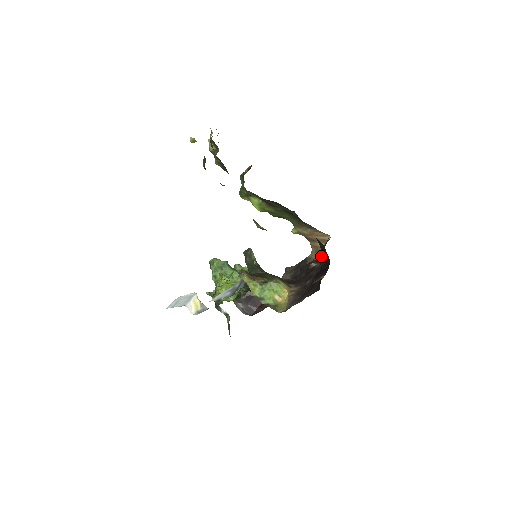
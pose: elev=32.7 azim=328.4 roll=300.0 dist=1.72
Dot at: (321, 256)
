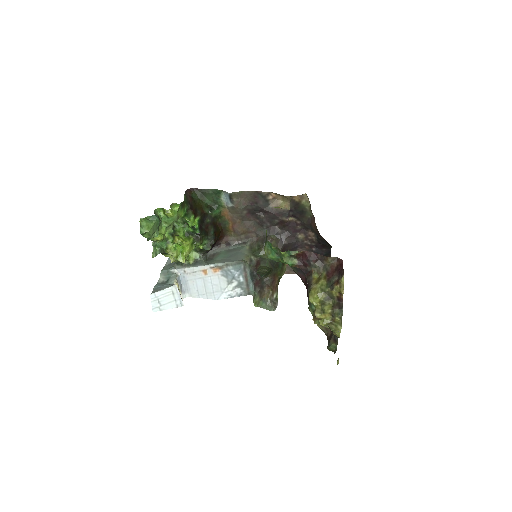
Dot at: (308, 226)
